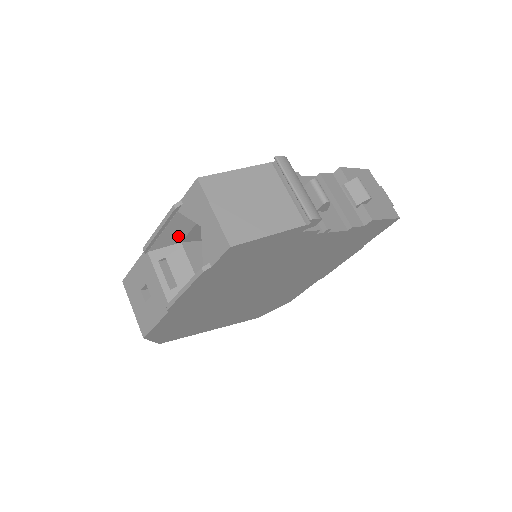
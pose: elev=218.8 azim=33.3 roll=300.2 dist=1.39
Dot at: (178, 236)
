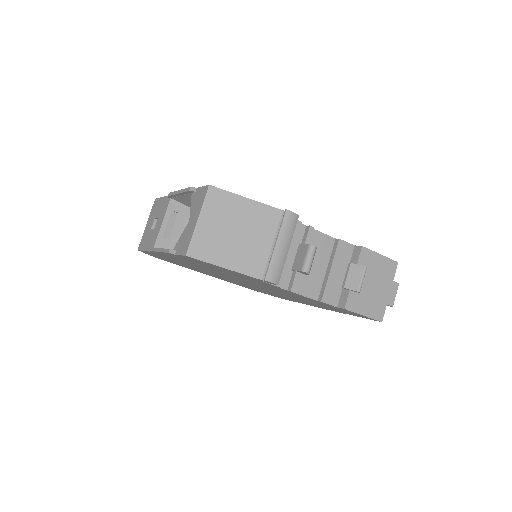
Dot at: occluded
